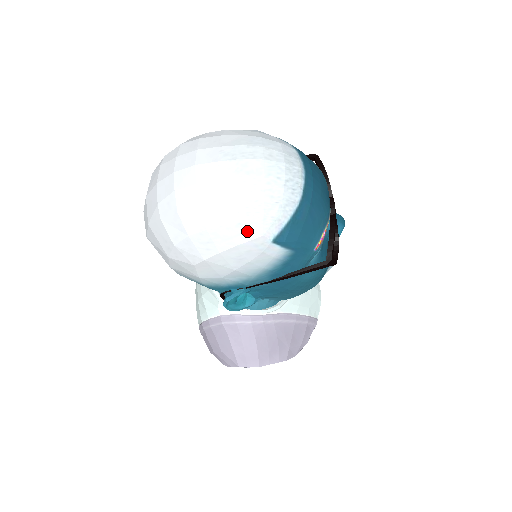
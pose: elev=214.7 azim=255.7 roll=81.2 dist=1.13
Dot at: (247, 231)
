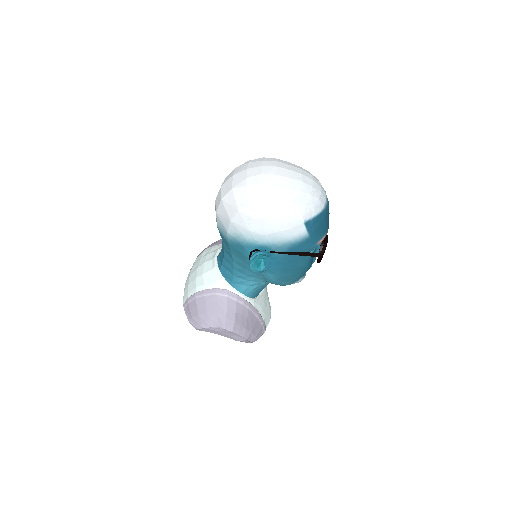
Dot at: (295, 210)
